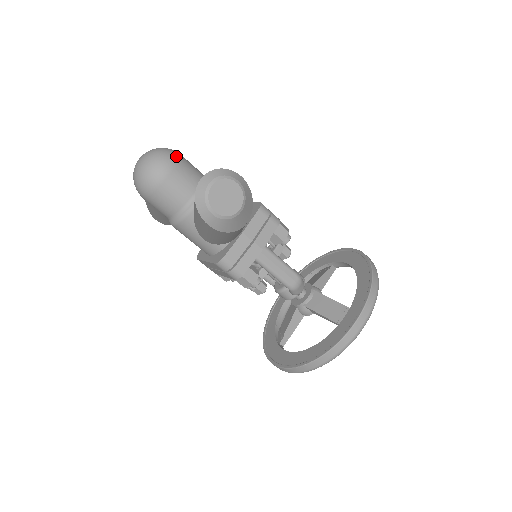
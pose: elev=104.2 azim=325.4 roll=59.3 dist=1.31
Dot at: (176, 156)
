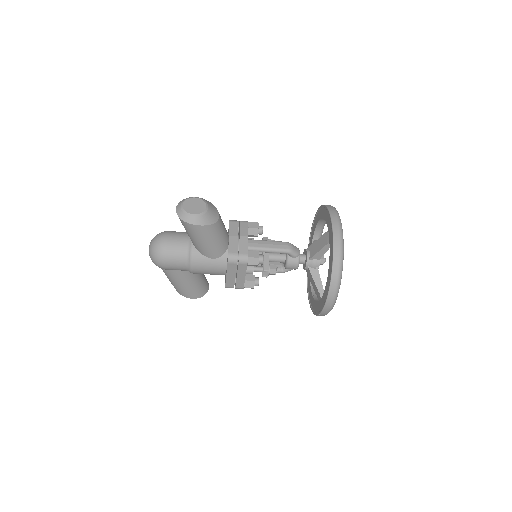
Dot at: (166, 231)
